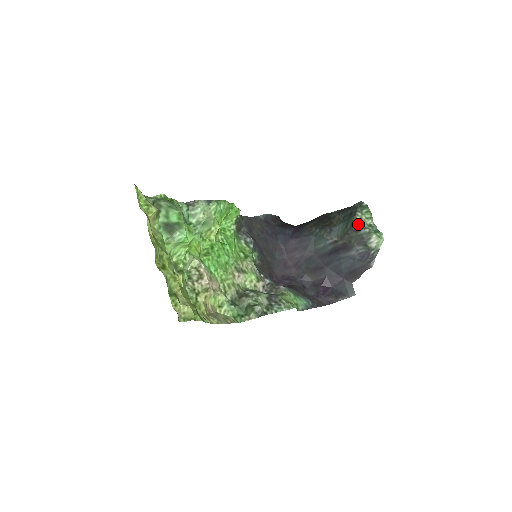
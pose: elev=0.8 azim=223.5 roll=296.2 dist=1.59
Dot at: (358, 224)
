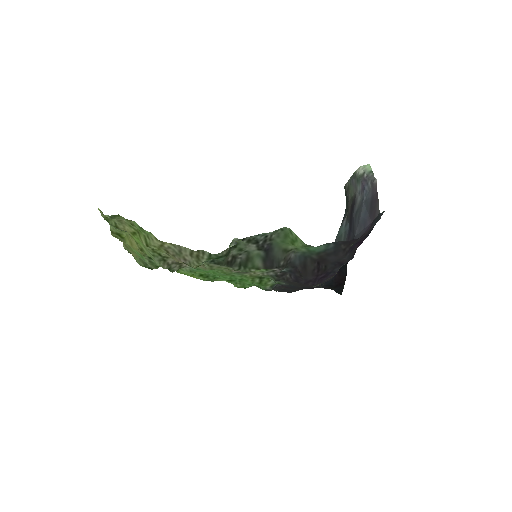
Dot at: (346, 184)
